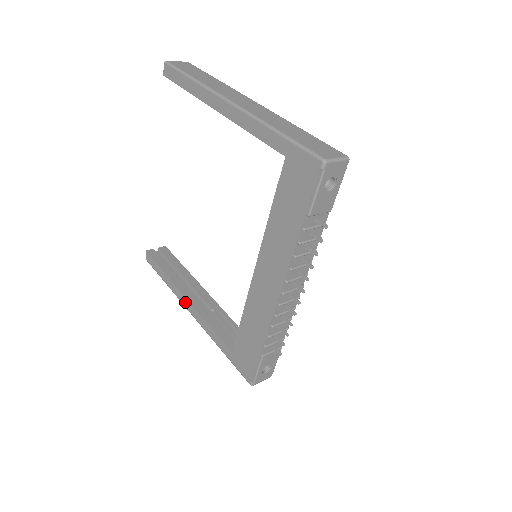
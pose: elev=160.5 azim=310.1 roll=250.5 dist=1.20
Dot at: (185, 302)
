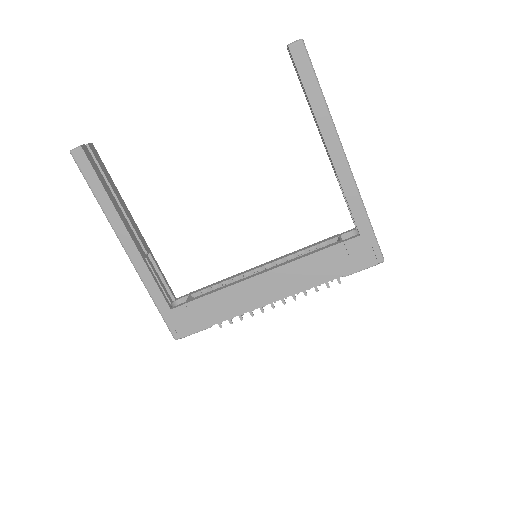
Dot at: (125, 238)
